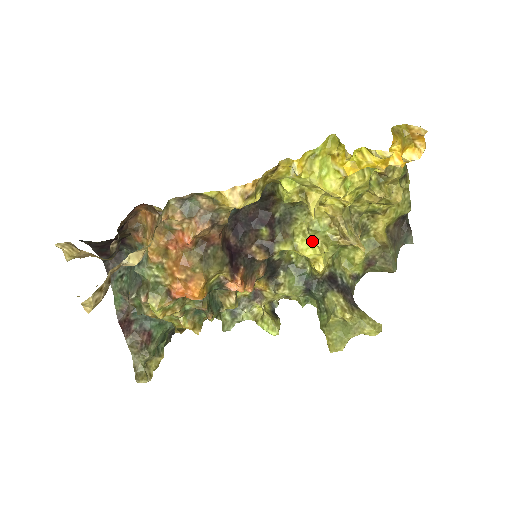
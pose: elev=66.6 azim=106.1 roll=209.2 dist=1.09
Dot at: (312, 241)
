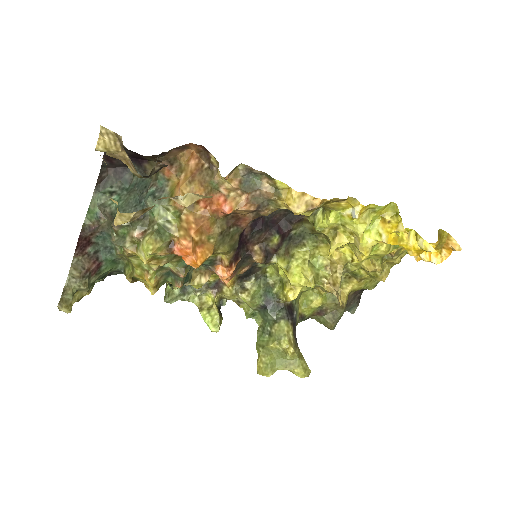
Dot at: (306, 272)
